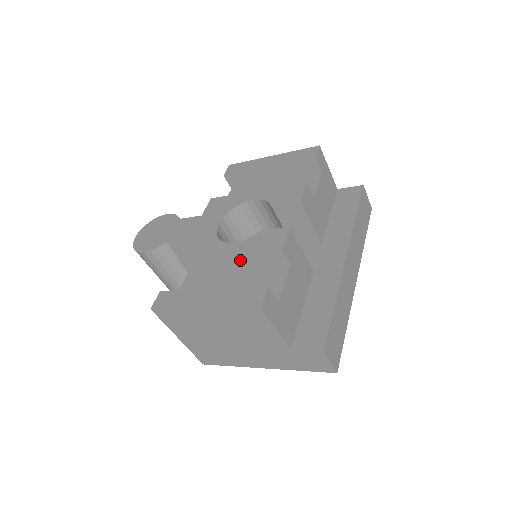
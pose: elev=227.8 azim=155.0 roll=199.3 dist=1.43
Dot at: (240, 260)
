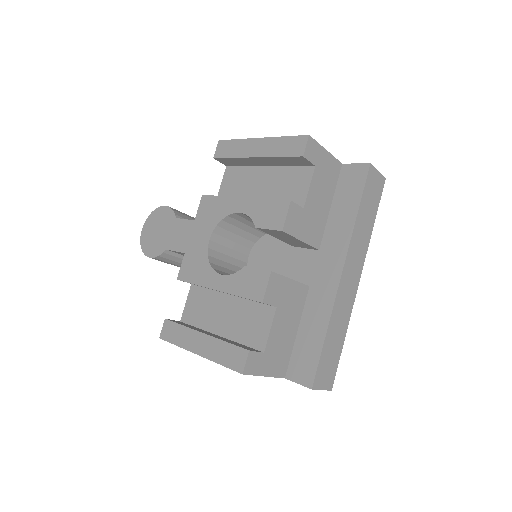
Dot at: occluded
